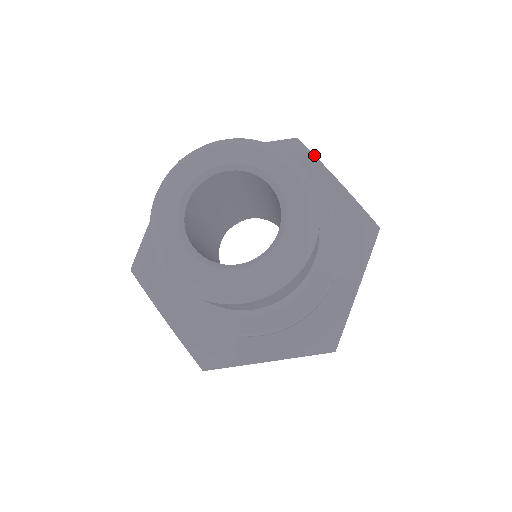
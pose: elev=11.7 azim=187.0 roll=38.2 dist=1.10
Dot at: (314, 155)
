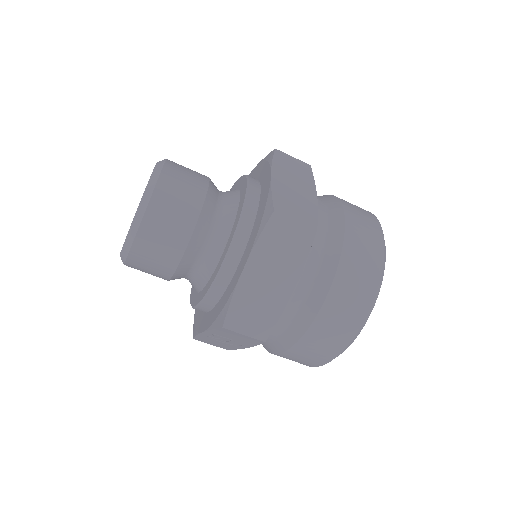
Dot at: occluded
